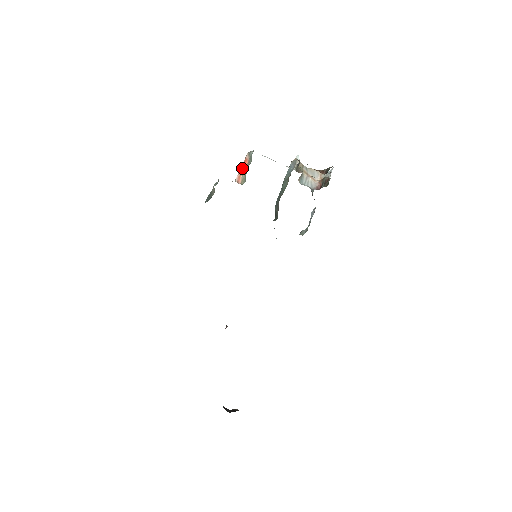
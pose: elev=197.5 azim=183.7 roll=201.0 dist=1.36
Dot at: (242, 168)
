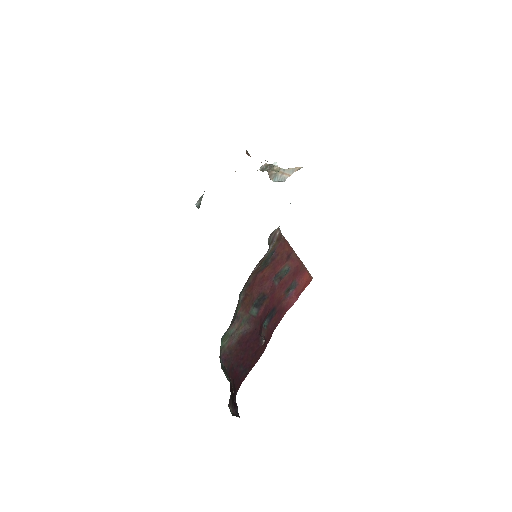
Dot at: occluded
